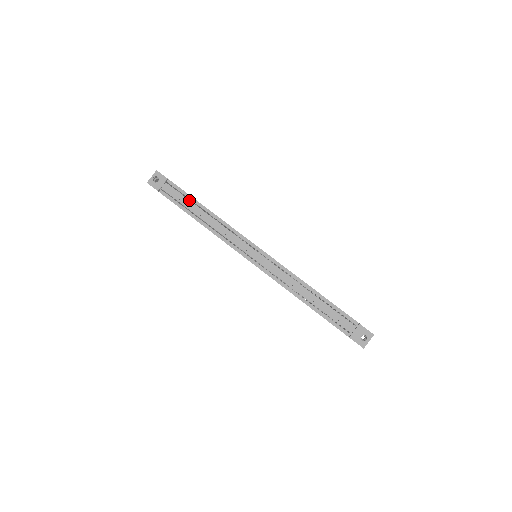
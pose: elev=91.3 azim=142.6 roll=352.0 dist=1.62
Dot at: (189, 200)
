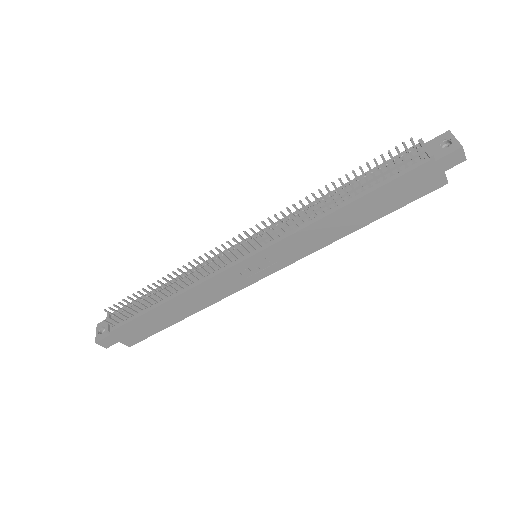
Dot at: occluded
